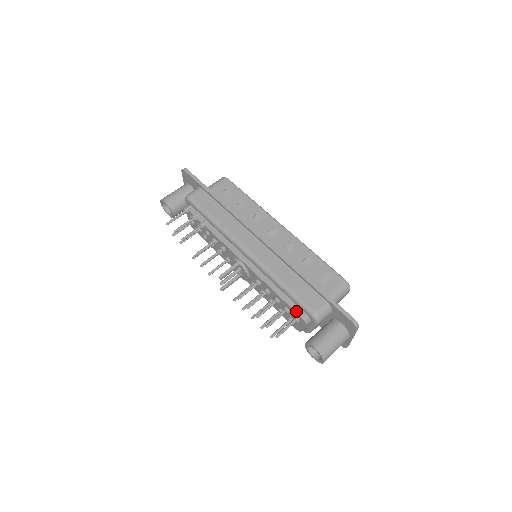
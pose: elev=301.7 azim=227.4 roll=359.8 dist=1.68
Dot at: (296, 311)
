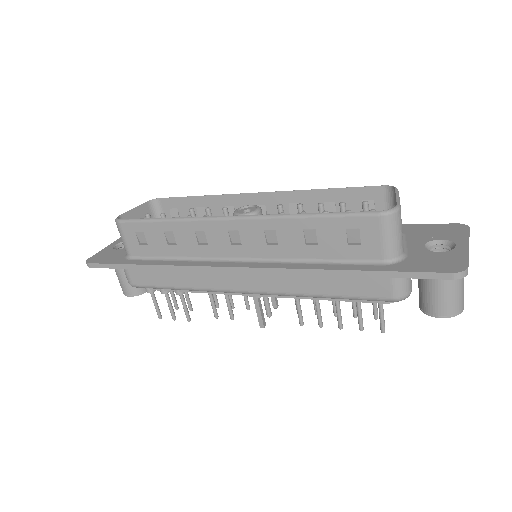
Dot at: (371, 302)
